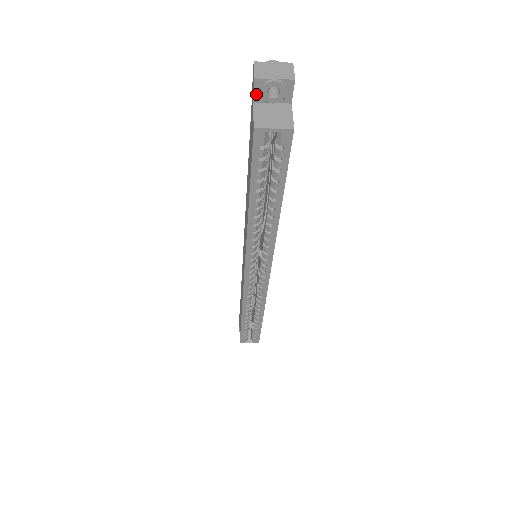
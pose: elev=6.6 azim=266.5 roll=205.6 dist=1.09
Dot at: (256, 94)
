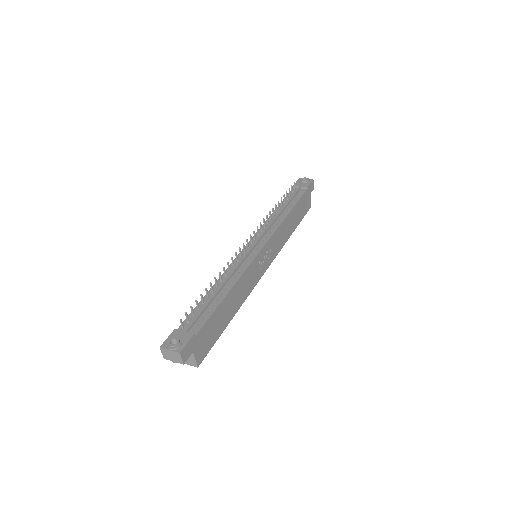
Dot at: occluded
